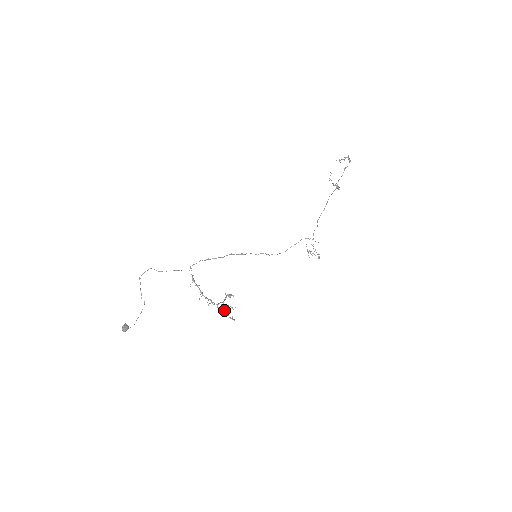
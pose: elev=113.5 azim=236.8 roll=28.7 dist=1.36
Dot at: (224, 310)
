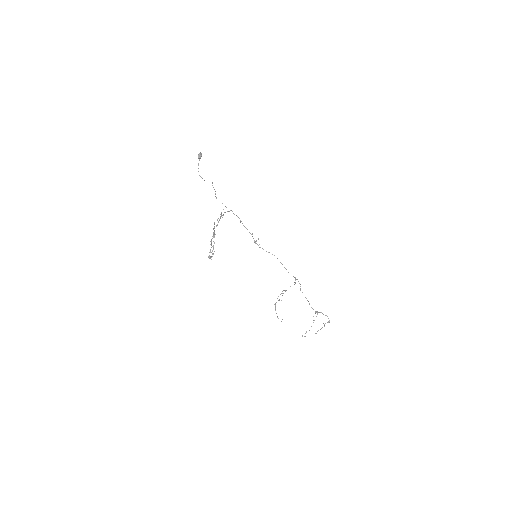
Dot at: occluded
